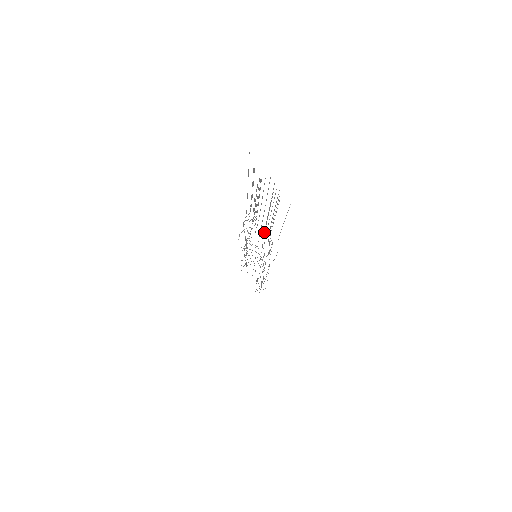
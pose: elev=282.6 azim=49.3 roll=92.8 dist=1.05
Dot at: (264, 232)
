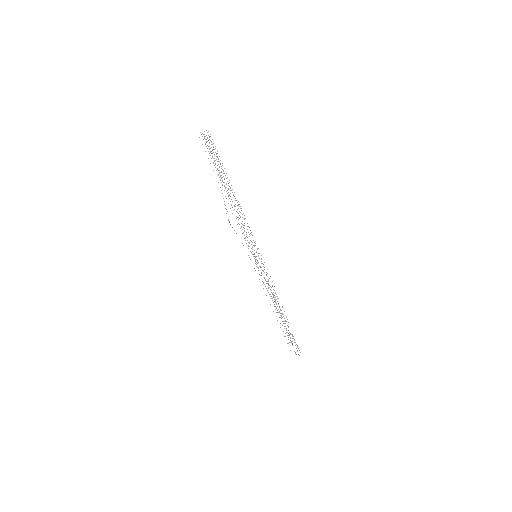
Dot at: occluded
